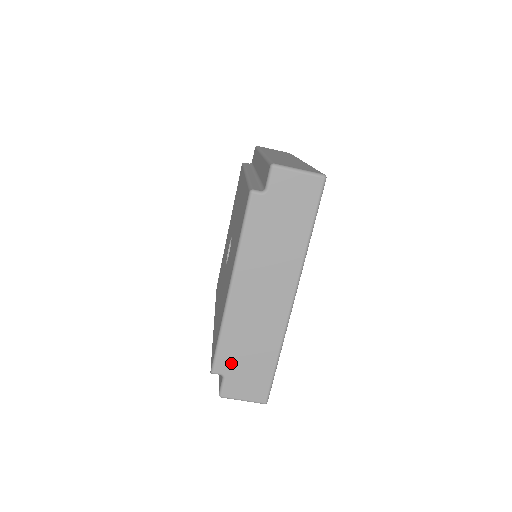
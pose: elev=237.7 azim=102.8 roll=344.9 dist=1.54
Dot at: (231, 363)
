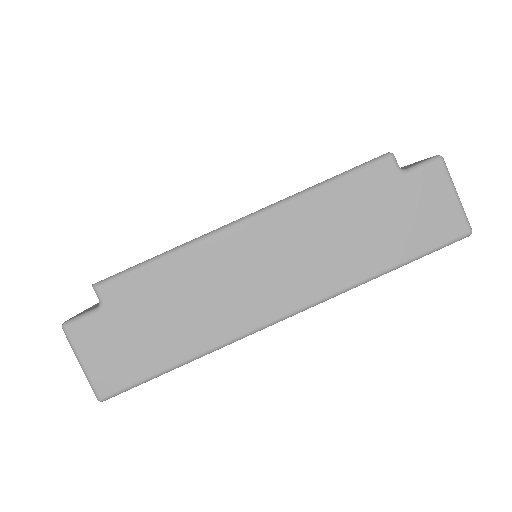
Dot at: (130, 302)
